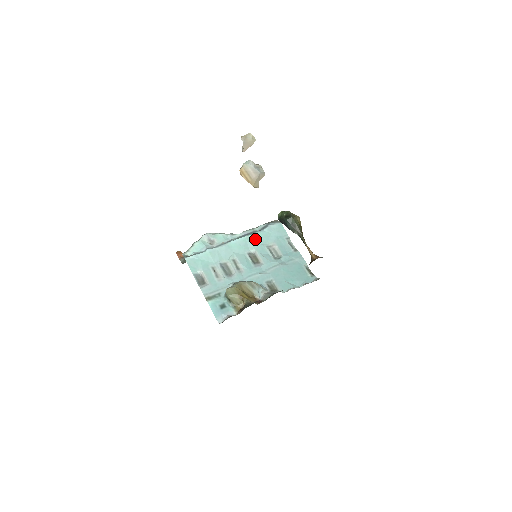
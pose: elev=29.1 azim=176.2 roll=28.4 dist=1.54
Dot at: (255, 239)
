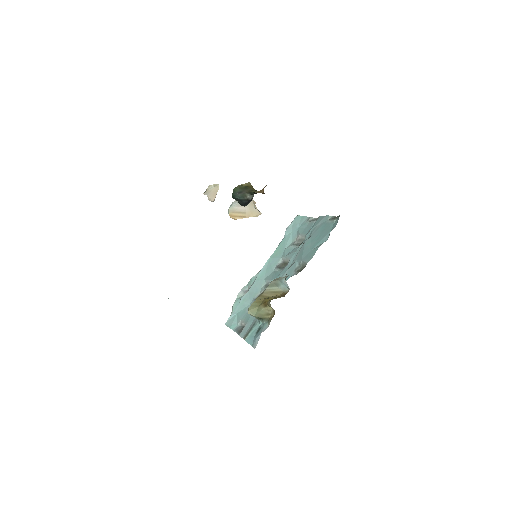
Dot at: (279, 251)
